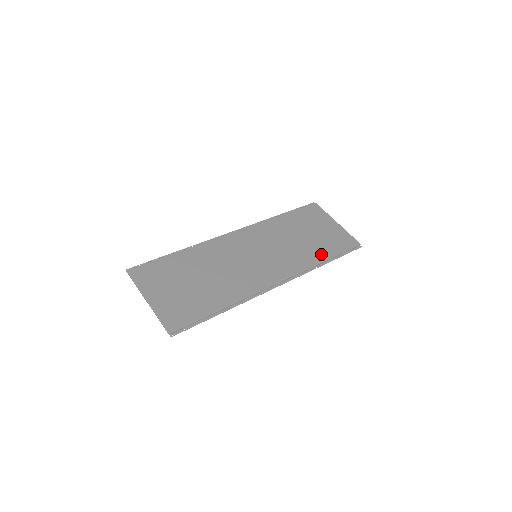
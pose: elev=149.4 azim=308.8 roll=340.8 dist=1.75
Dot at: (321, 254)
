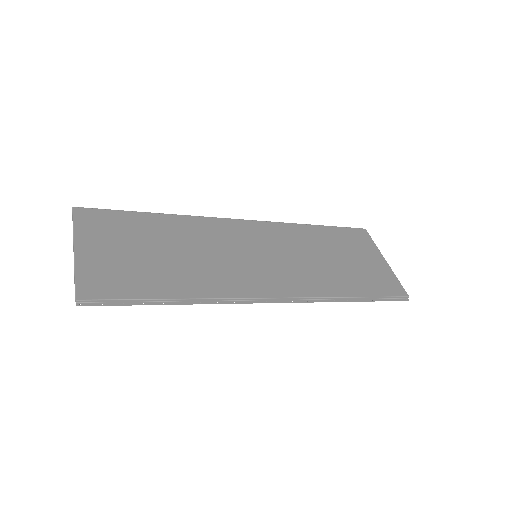
Dot at: (348, 287)
